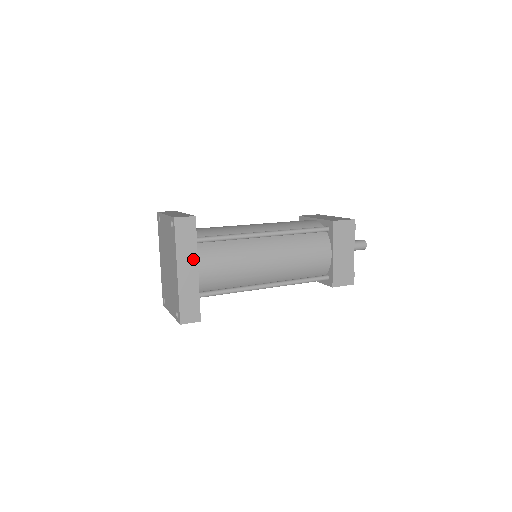
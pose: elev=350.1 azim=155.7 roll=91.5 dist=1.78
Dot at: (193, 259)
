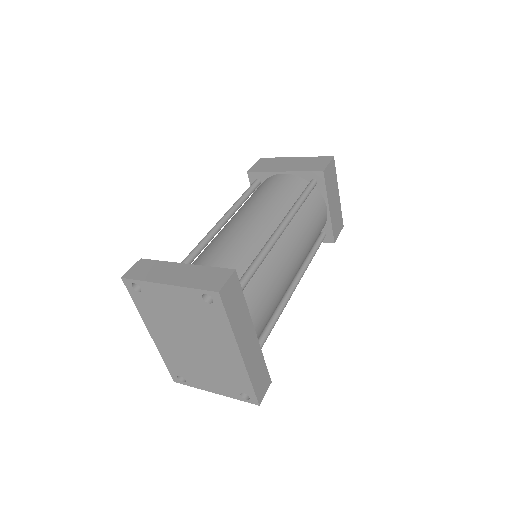
Dot at: (248, 324)
